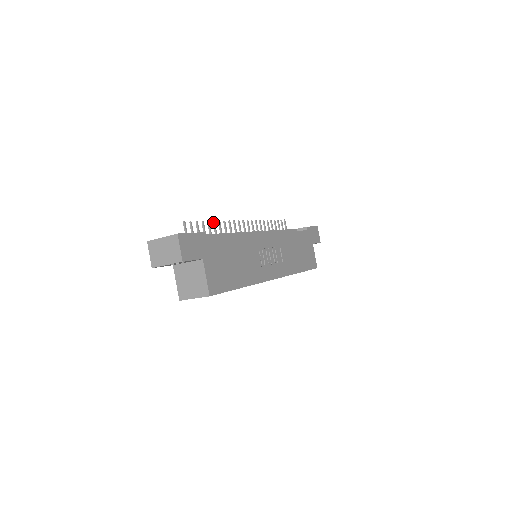
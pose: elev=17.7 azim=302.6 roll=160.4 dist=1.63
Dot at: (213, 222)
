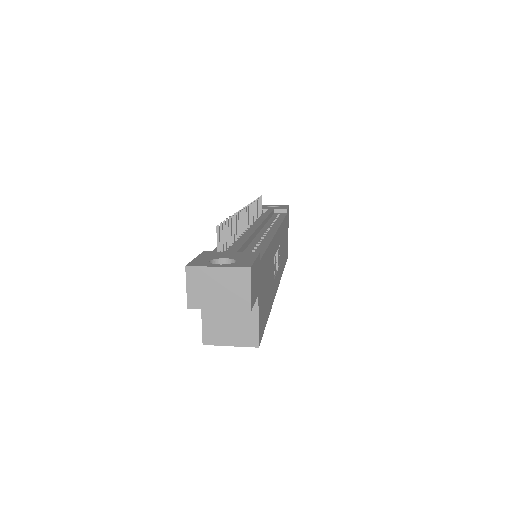
Dot at: (232, 217)
